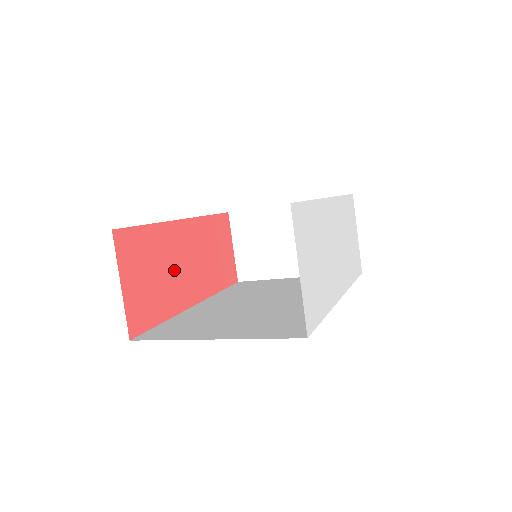
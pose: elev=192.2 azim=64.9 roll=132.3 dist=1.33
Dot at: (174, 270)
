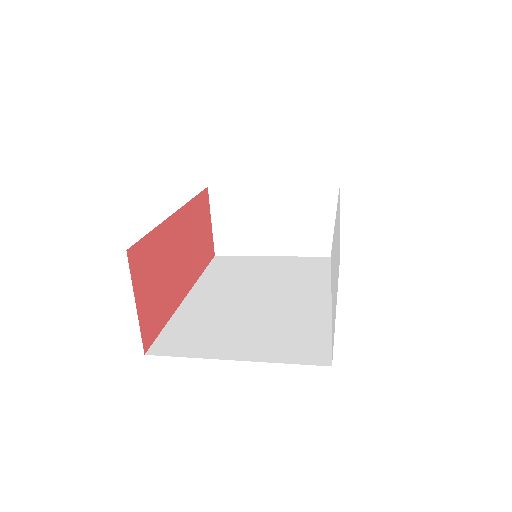
Dot at: (172, 268)
